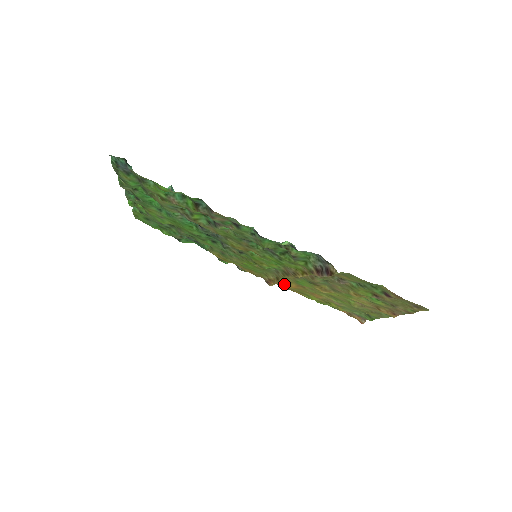
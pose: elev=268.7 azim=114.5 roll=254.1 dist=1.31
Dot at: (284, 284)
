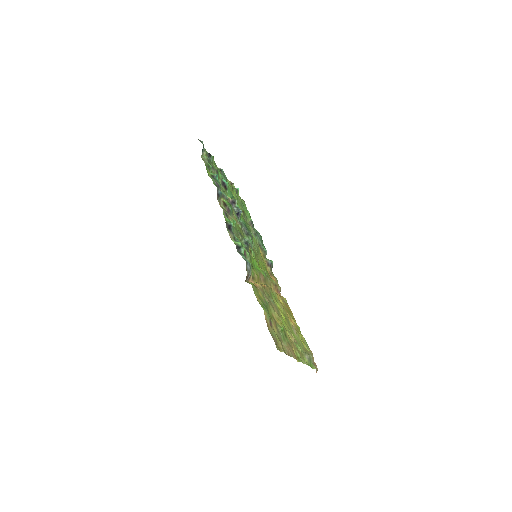
Dot at: (280, 297)
